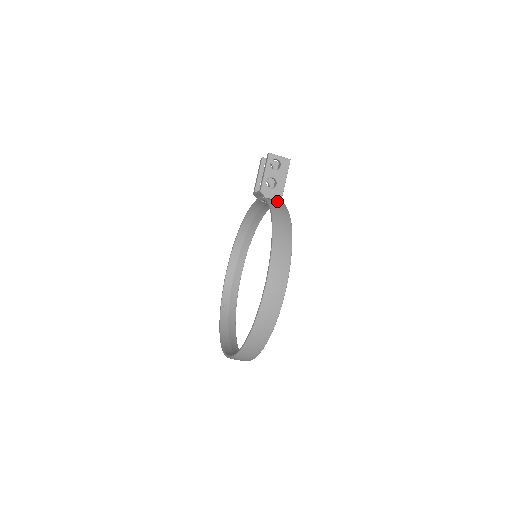
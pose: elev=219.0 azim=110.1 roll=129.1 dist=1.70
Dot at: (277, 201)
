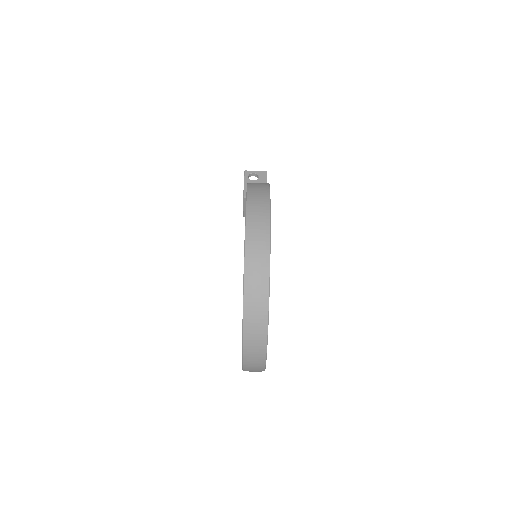
Dot at: occluded
